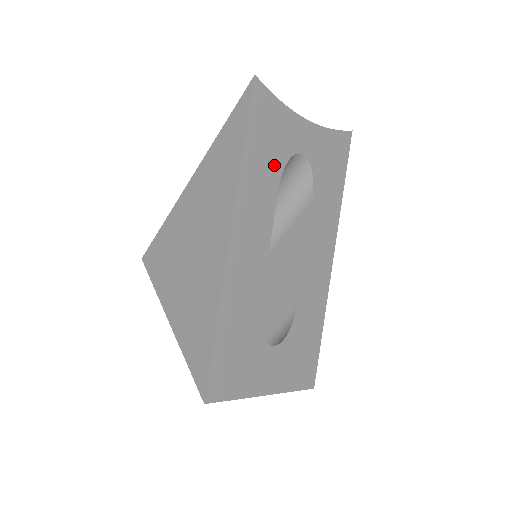
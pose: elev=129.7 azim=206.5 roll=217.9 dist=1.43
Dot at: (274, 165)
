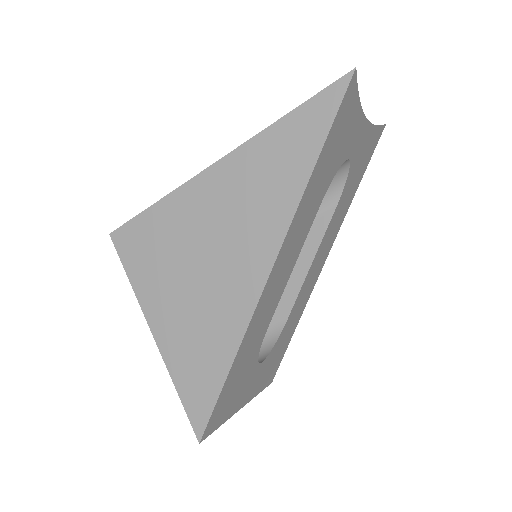
Dot at: (327, 178)
